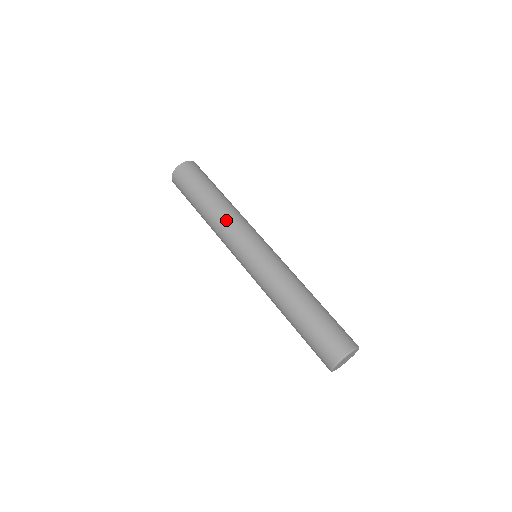
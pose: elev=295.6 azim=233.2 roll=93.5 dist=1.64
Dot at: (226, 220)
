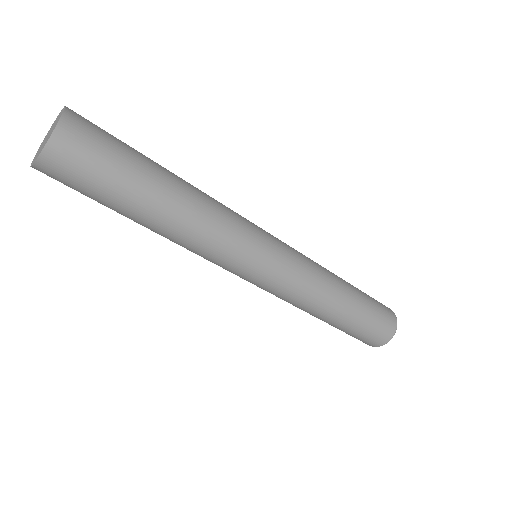
Dot at: (204, 239)
